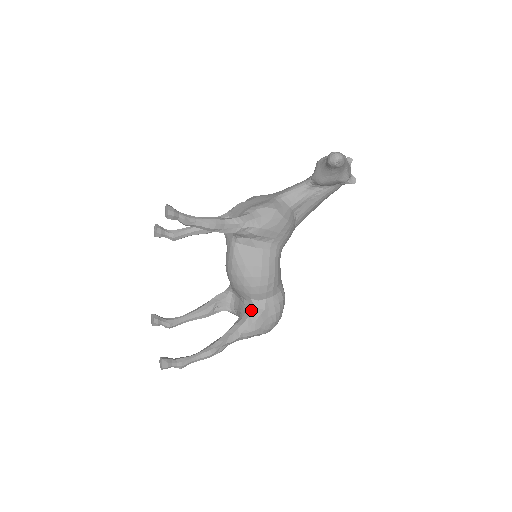
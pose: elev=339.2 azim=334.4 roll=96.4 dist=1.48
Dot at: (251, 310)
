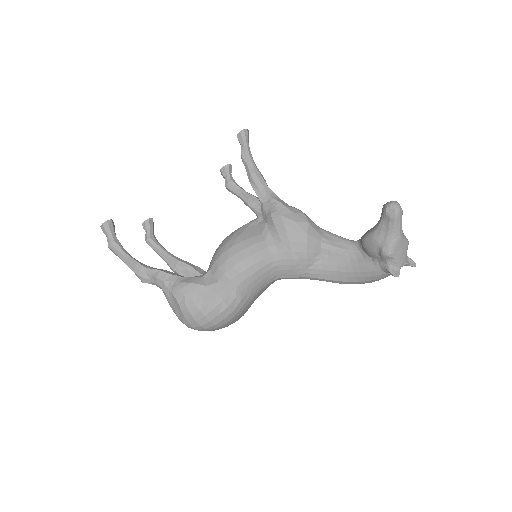
Dot at: (199, 276)
